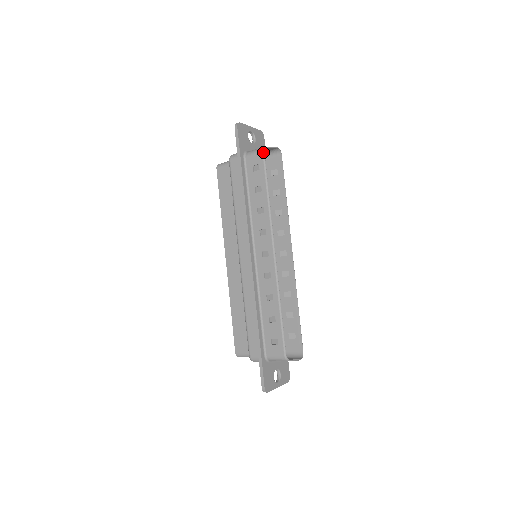
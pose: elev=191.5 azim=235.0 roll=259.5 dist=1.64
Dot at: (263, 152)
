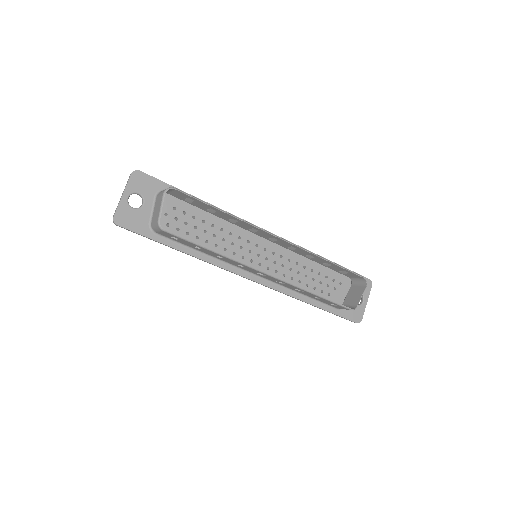
Dot at: (163, 231)
